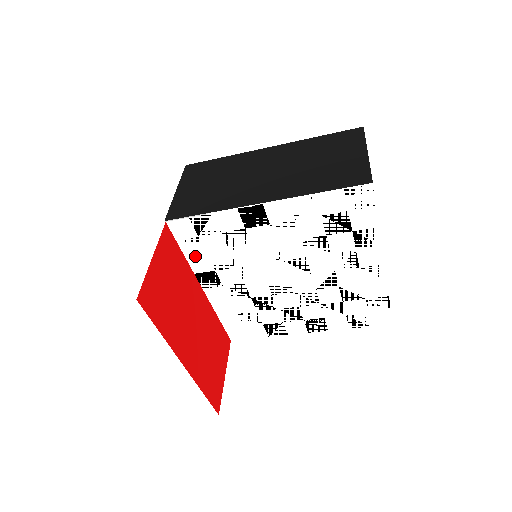
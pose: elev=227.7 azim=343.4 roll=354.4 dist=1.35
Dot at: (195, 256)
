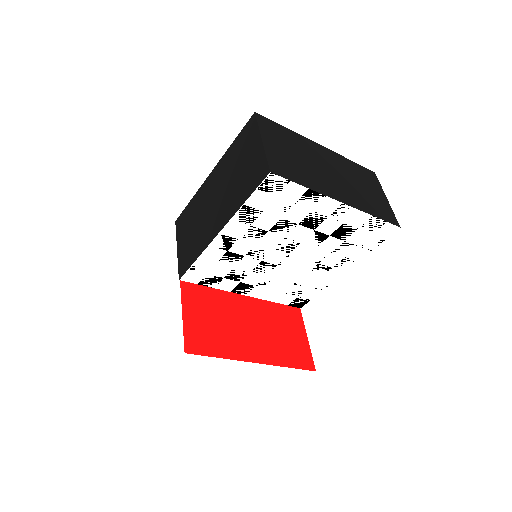
Dot at: (218, 284)
